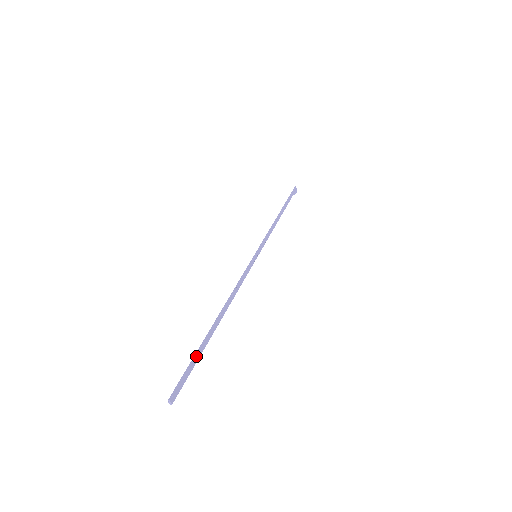
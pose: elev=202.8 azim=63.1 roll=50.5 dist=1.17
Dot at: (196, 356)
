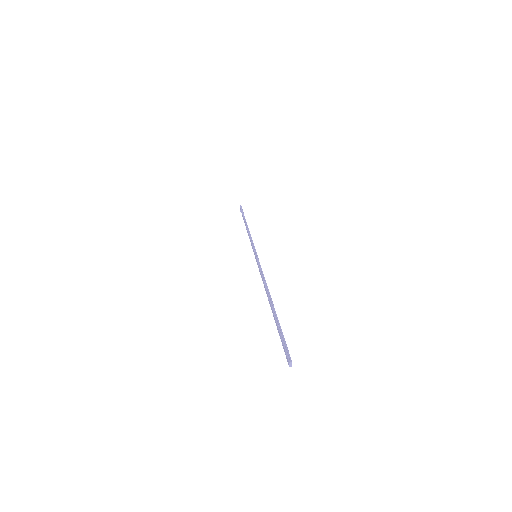
Dot at: (281, 329)
